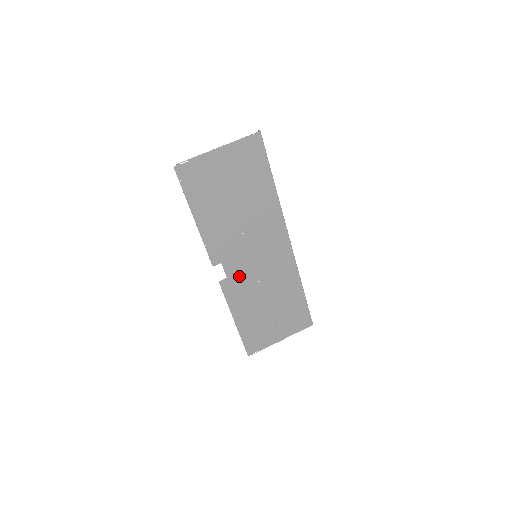
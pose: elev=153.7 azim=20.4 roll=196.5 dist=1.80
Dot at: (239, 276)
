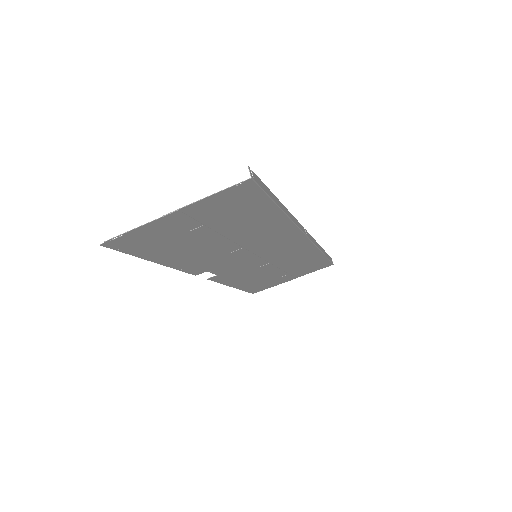
Dot at: (234, 270)
